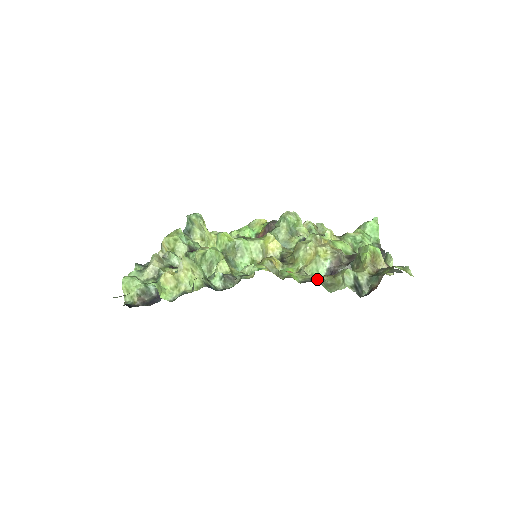
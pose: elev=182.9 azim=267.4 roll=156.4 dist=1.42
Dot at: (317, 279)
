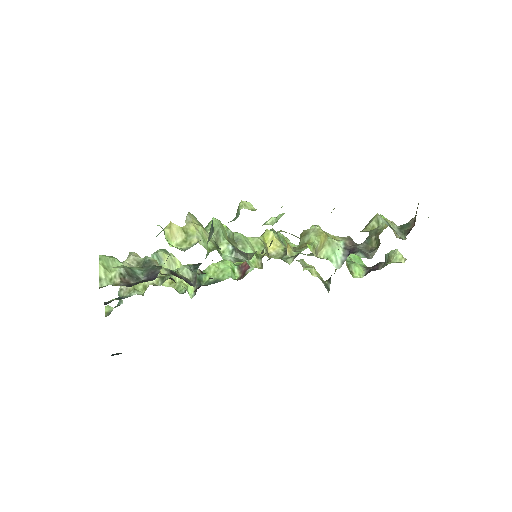
Dot at: occluded
